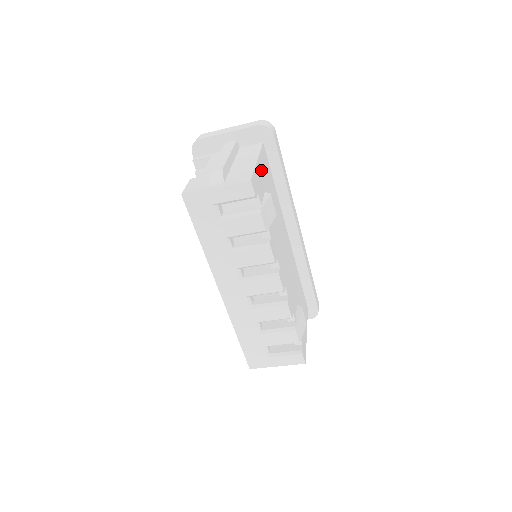
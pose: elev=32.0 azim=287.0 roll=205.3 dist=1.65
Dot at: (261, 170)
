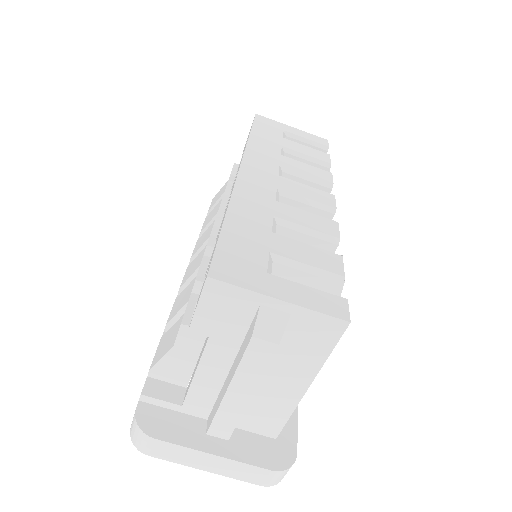
Dot at: occluded
